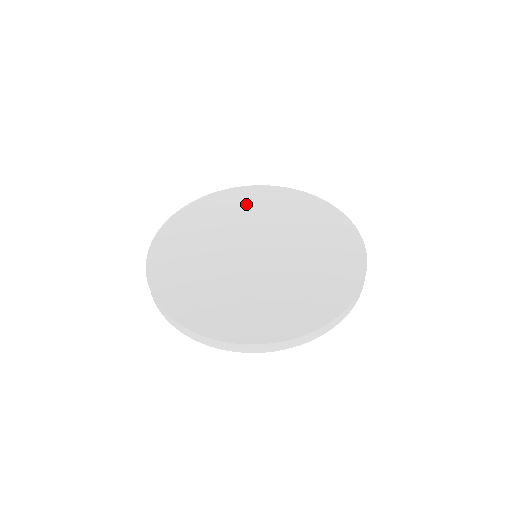
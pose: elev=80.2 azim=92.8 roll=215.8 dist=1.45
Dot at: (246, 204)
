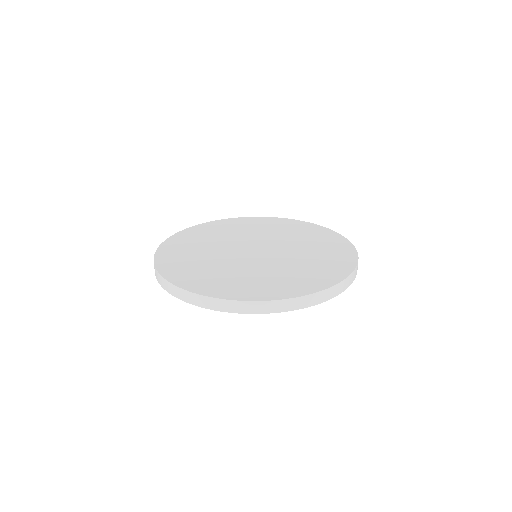
Dot at: (248, 226)
